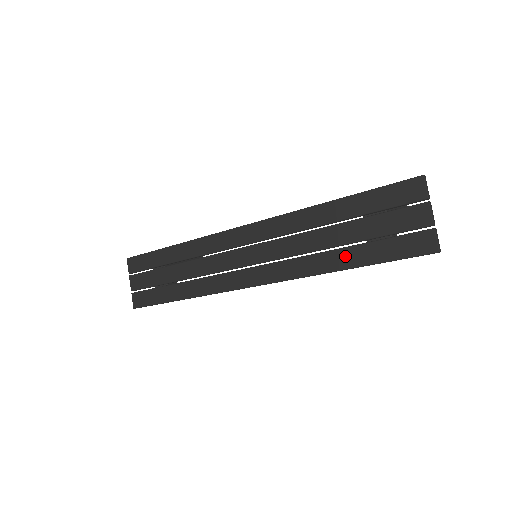
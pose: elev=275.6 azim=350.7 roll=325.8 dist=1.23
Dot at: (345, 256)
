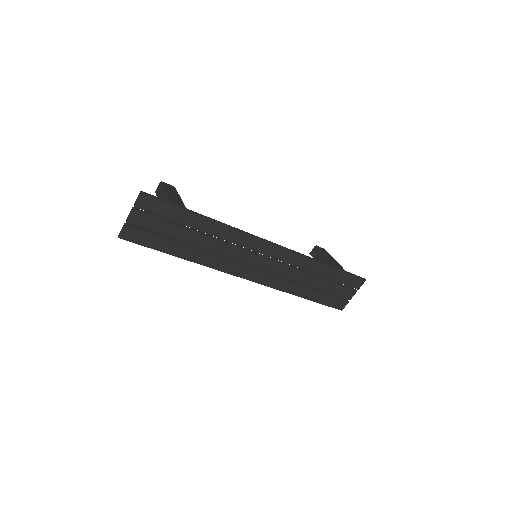
Dot at: (309, 293)
